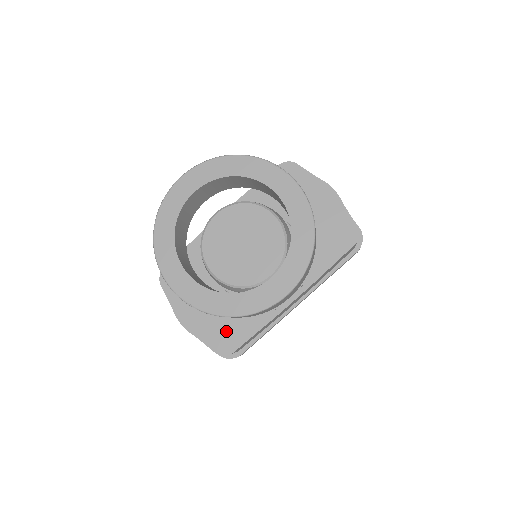
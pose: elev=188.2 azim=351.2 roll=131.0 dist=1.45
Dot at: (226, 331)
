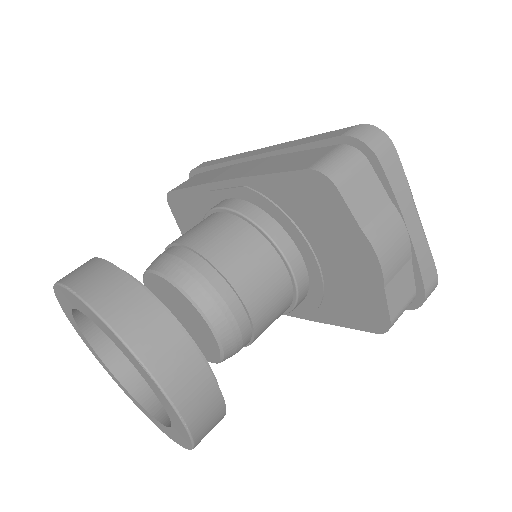
Dot at: occluded
